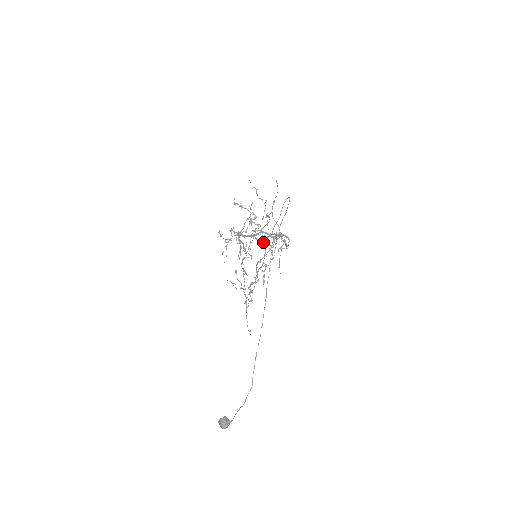
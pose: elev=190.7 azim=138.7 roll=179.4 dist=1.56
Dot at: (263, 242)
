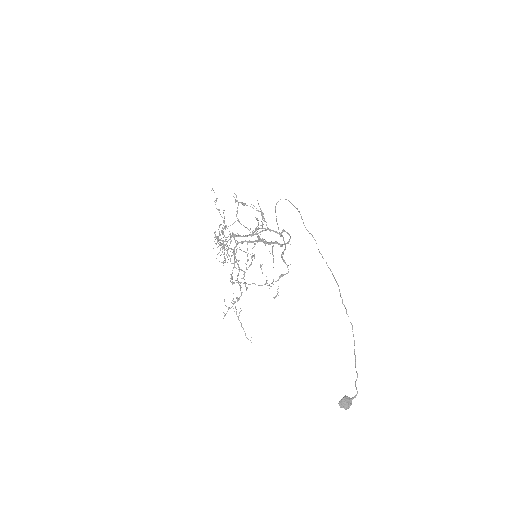
Dot at: occluded
